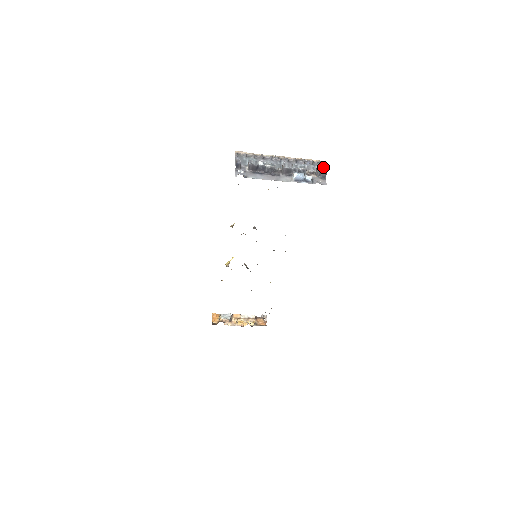
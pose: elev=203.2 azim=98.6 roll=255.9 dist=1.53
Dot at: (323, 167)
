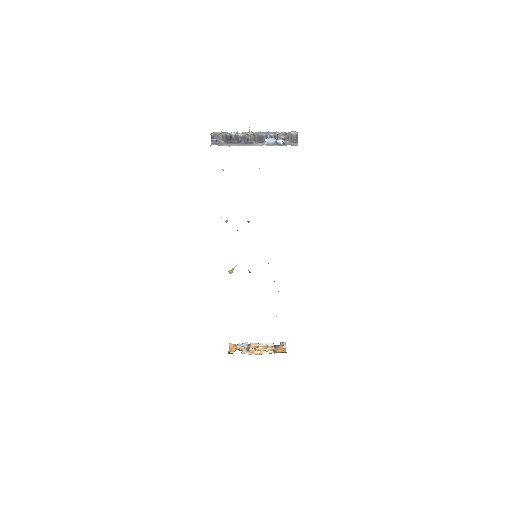
Dot at: (293, 132)
